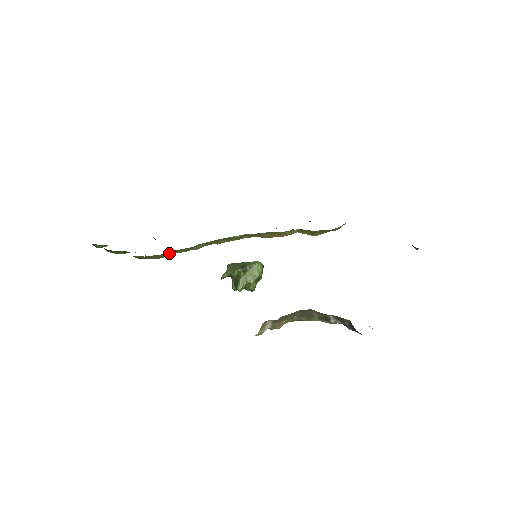
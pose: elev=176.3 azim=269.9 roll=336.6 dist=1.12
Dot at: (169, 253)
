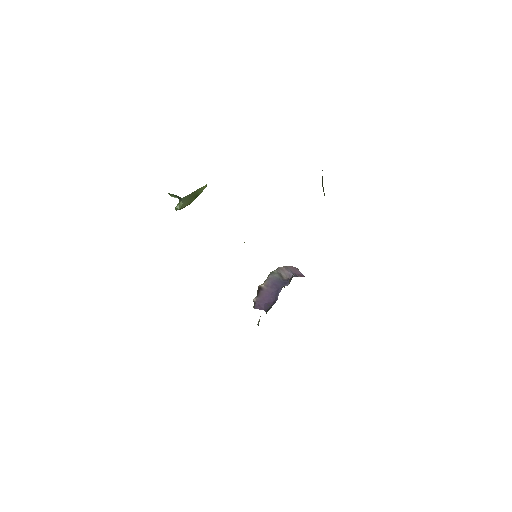
Dot at: occluded
